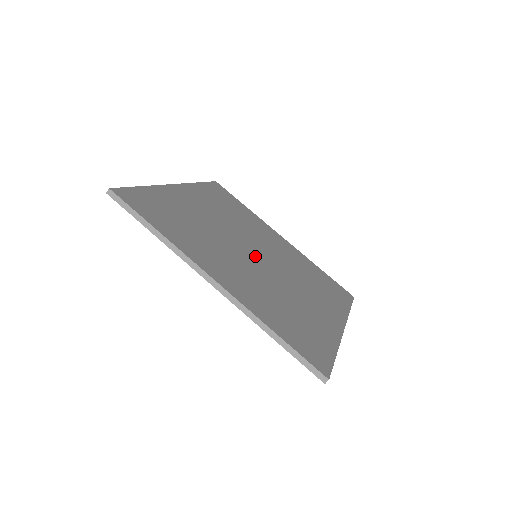
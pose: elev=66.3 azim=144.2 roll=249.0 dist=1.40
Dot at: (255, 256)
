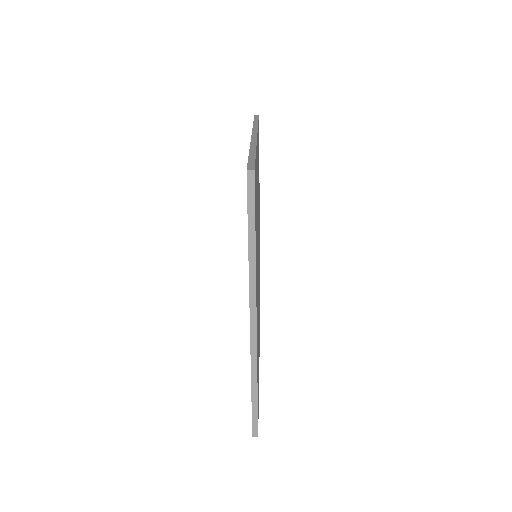
Dot at: occluded
